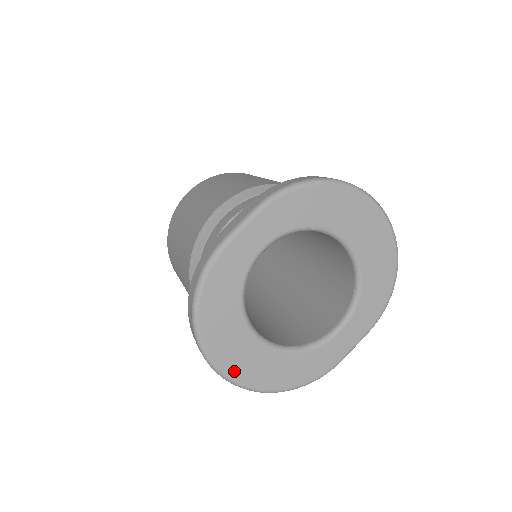
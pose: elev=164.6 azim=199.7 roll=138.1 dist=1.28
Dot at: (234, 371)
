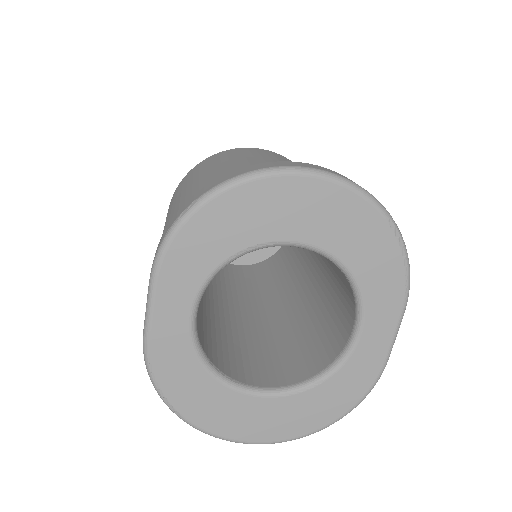
Dot at: (260, 435)
